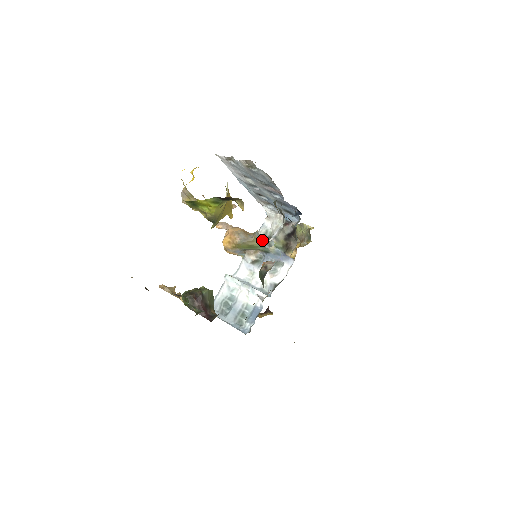
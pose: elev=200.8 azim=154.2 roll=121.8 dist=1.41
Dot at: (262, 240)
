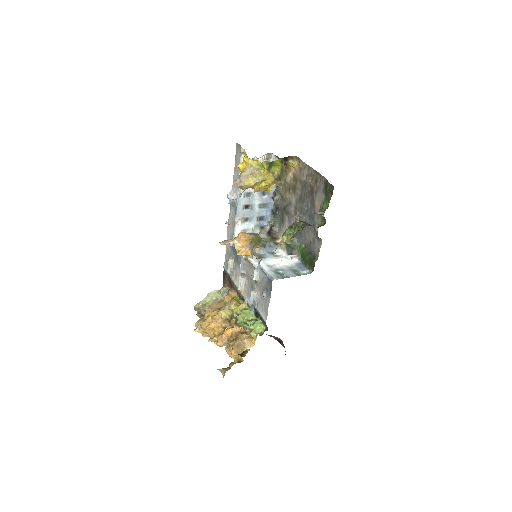
Dot at: occluded
